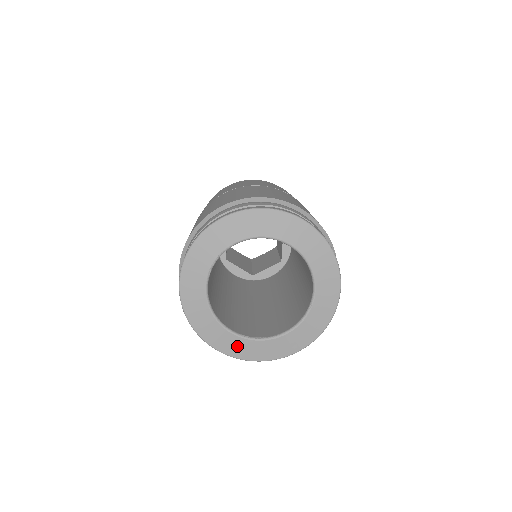
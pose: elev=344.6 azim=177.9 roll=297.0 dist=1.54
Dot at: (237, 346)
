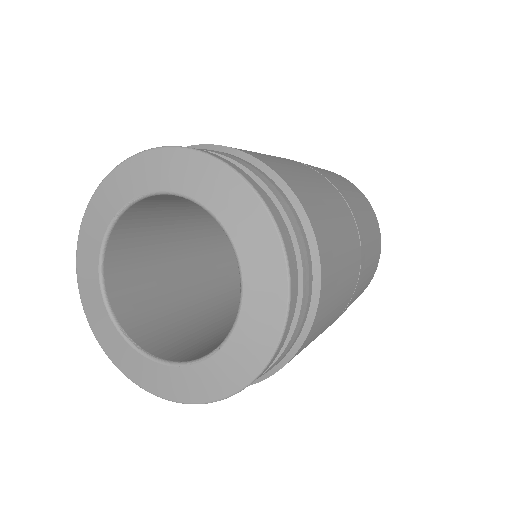
Dot at: (111, 339)
